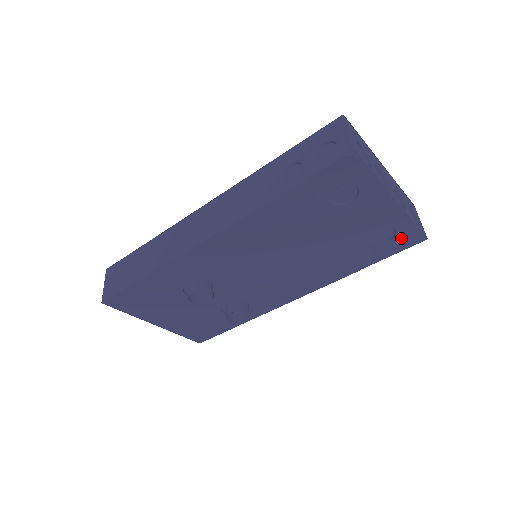
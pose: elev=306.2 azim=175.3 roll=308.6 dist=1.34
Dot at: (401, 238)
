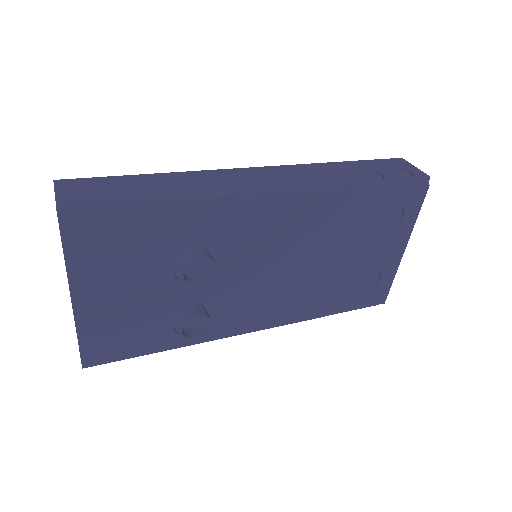
Dot at: (376, 292)
